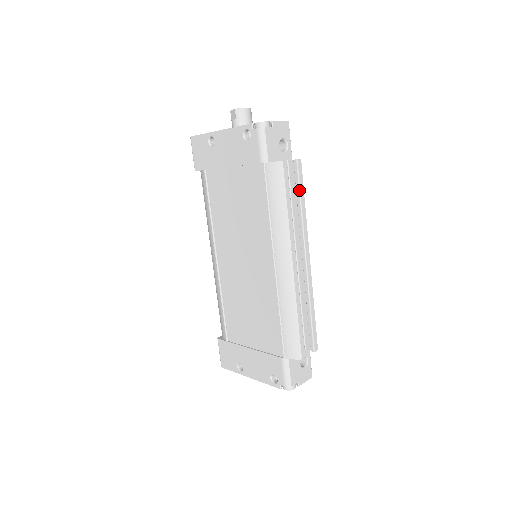
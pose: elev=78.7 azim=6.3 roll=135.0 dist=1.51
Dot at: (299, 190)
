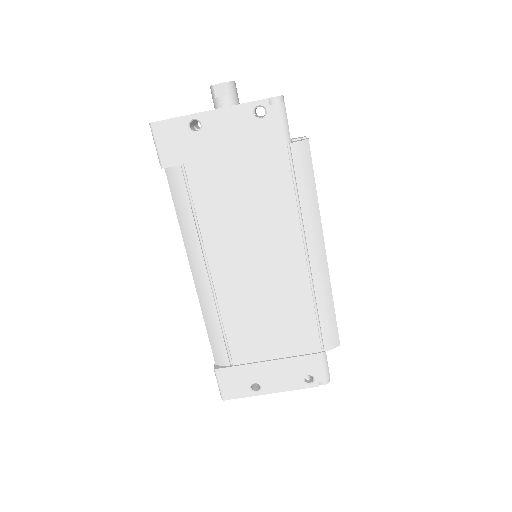
Dot at: occluded
